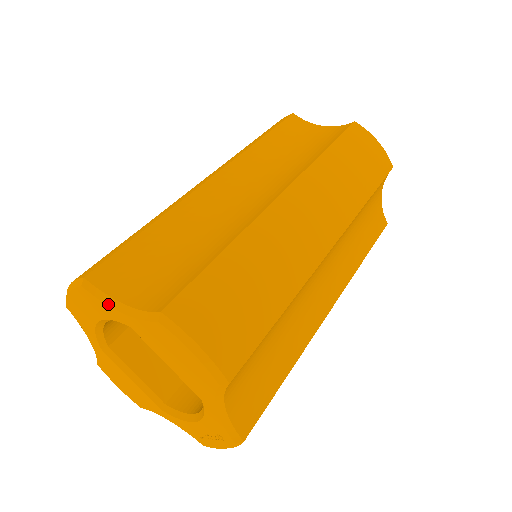
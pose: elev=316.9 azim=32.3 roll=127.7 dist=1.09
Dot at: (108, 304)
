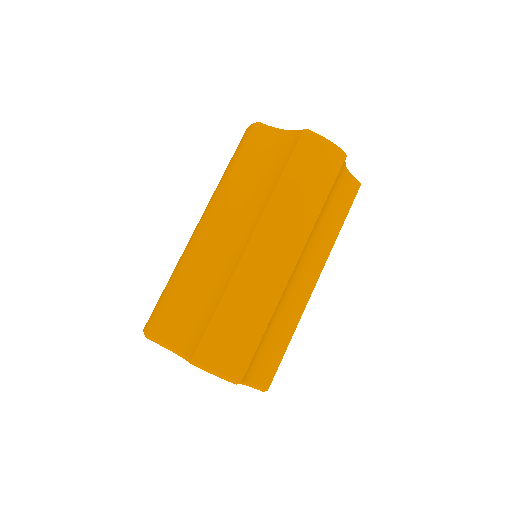
Dot at: (166, 348)
